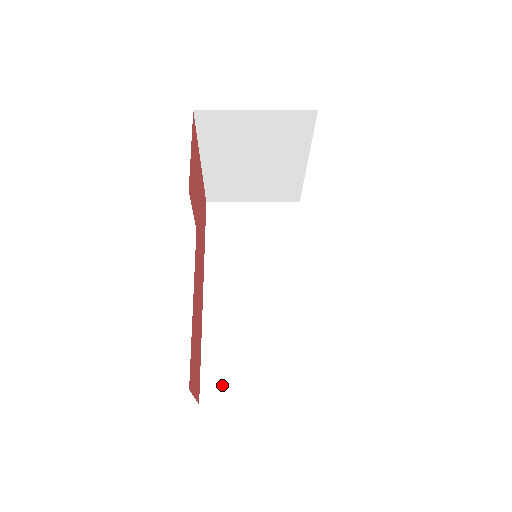
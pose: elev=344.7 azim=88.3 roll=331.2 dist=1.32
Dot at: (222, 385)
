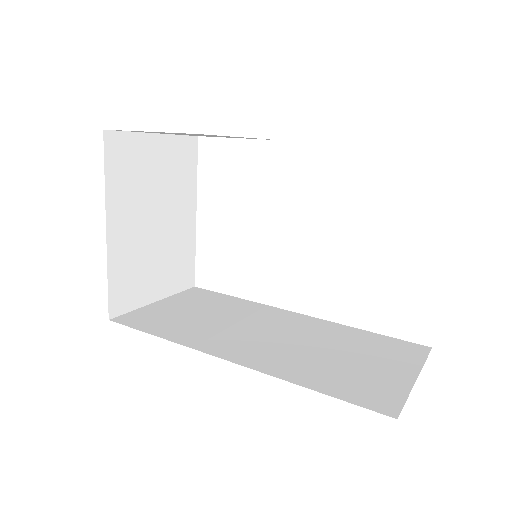
Dot at: (376, 391)
